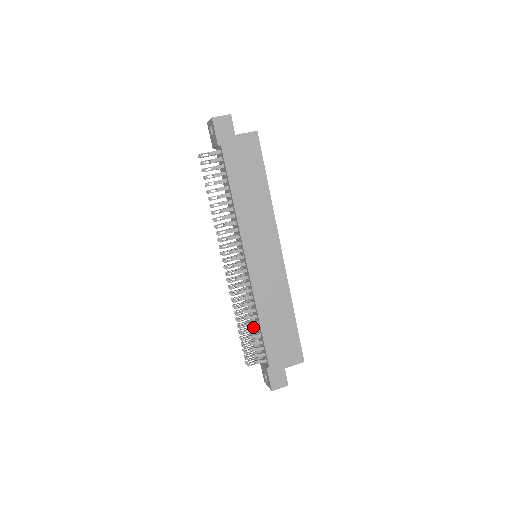
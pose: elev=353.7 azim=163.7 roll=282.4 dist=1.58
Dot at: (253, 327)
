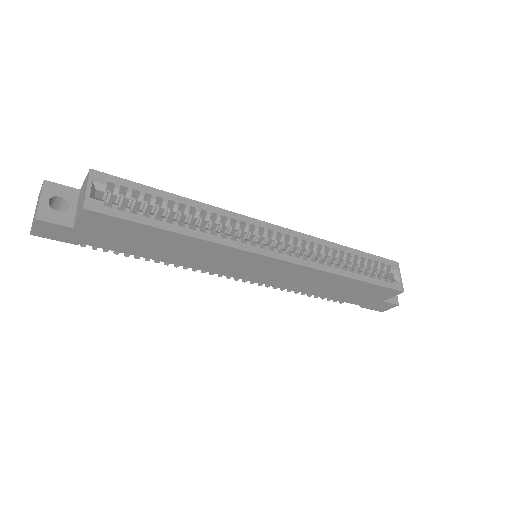
Dot at: occluded
